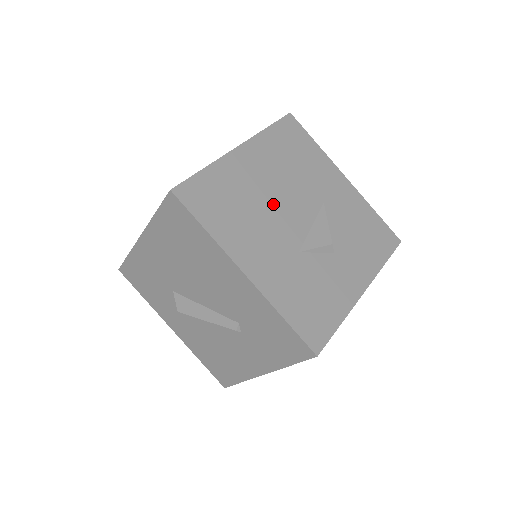
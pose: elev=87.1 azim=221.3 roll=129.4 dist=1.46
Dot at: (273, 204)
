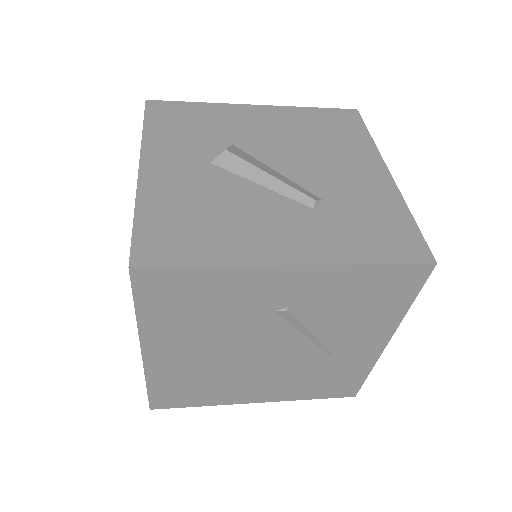
Dot at: occluded
